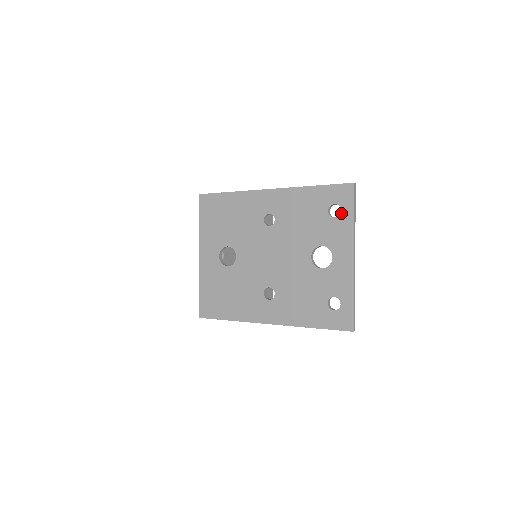
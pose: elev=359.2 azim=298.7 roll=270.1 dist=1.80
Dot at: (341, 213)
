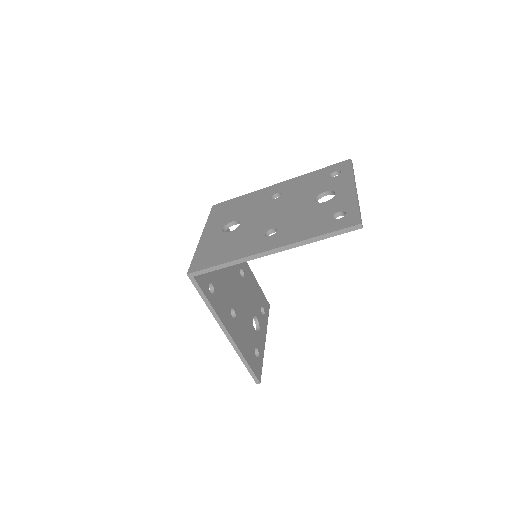
Dot at: (342, 173)
